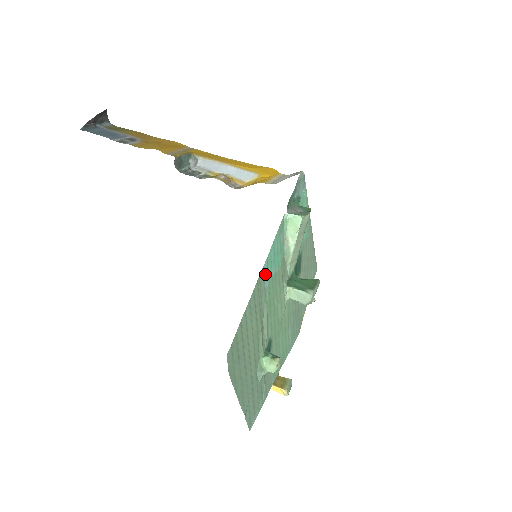
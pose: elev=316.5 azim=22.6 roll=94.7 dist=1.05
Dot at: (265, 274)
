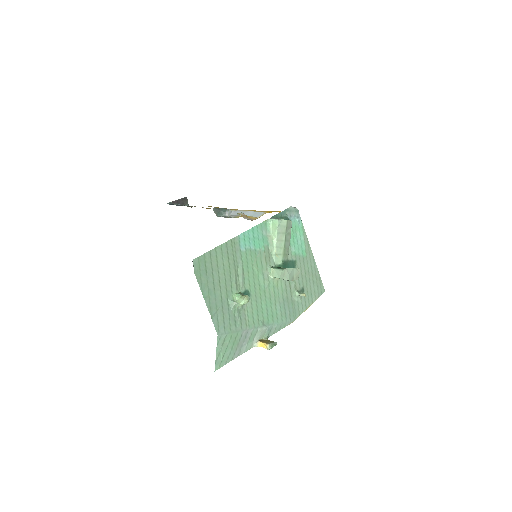
Dot at: (241, 242)
